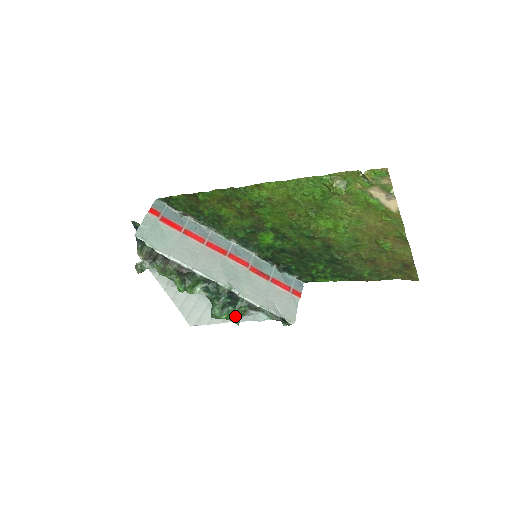
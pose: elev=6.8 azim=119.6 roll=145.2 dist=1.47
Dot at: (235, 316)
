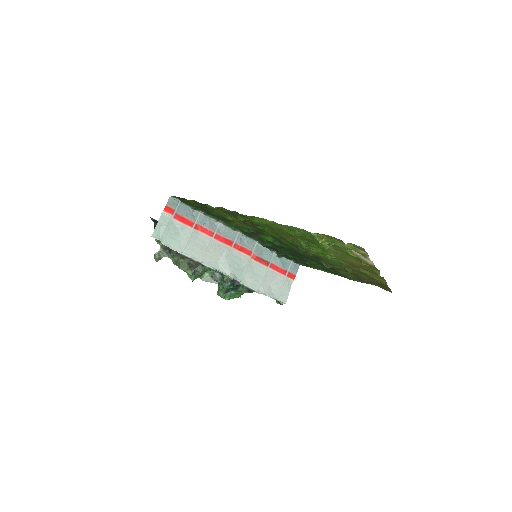
Dot at: (236, 296)
